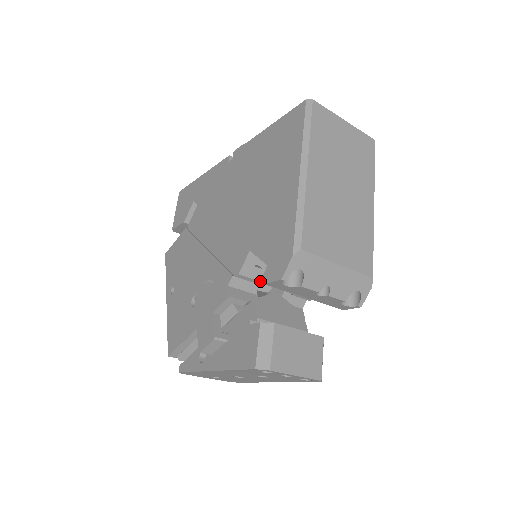
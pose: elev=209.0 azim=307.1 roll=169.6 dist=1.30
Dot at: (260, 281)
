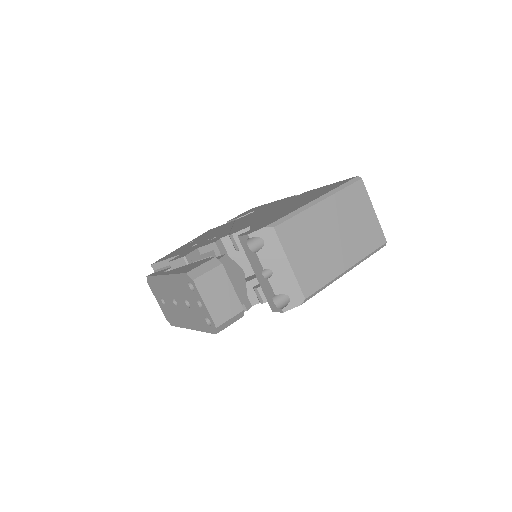
Dot at: (241, 256)
